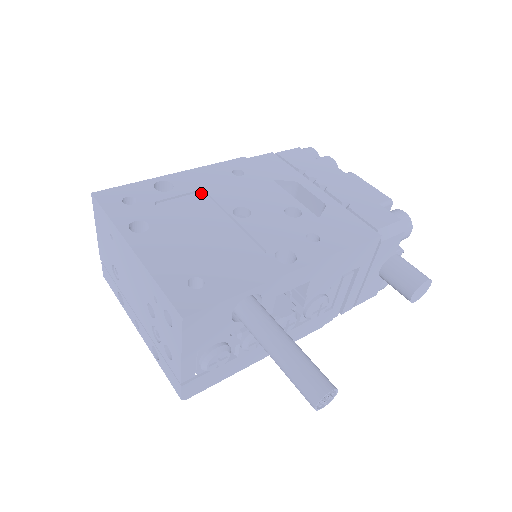
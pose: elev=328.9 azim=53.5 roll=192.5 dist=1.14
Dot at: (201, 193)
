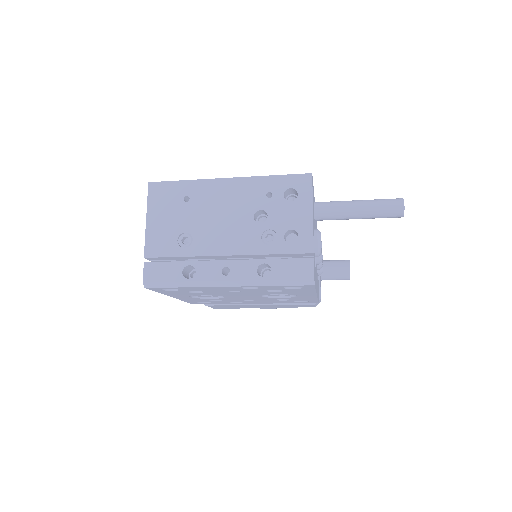
Dot at: occluded
